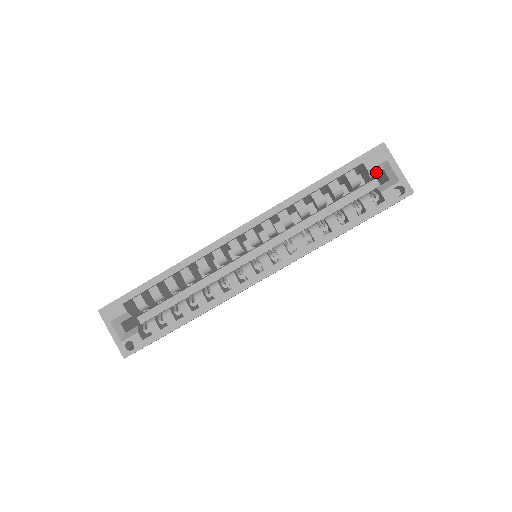
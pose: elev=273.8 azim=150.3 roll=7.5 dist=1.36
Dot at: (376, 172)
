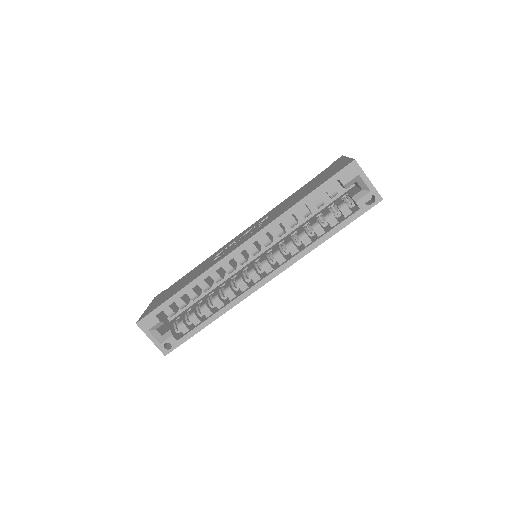
Dot at: (350, 185)
